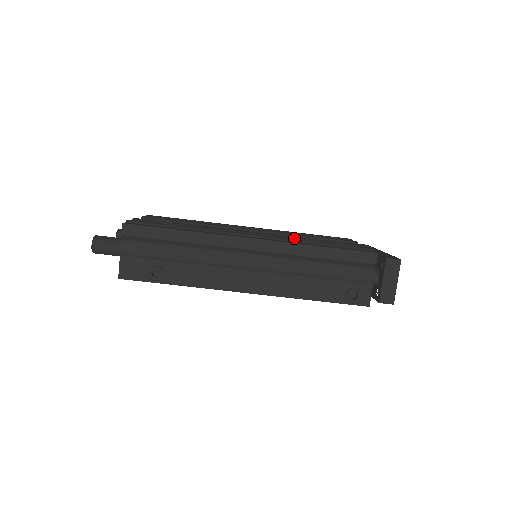
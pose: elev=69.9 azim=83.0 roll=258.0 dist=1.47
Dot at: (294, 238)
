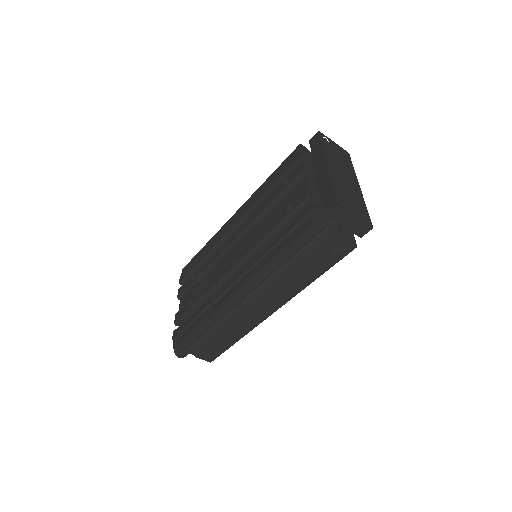
Dot at: (257, 245)
